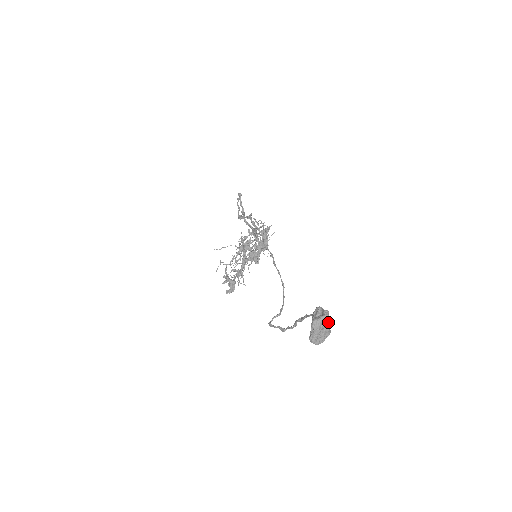
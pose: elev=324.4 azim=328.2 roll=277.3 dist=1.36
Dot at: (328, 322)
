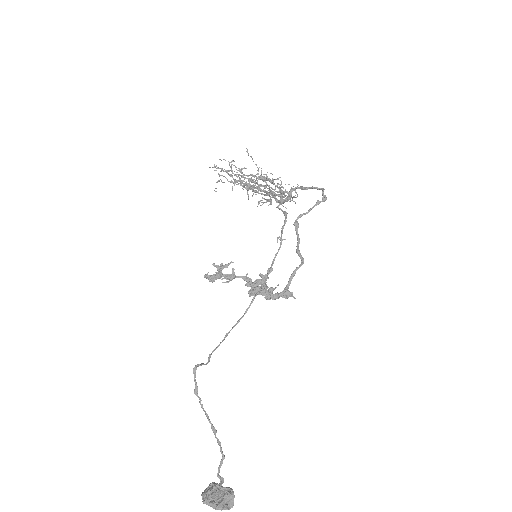
Dot at: (225, 506)
